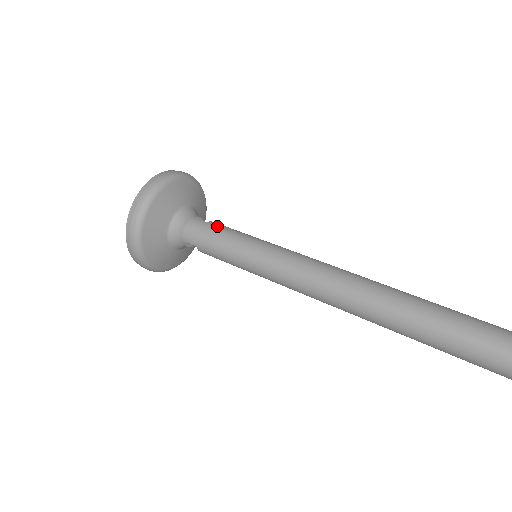
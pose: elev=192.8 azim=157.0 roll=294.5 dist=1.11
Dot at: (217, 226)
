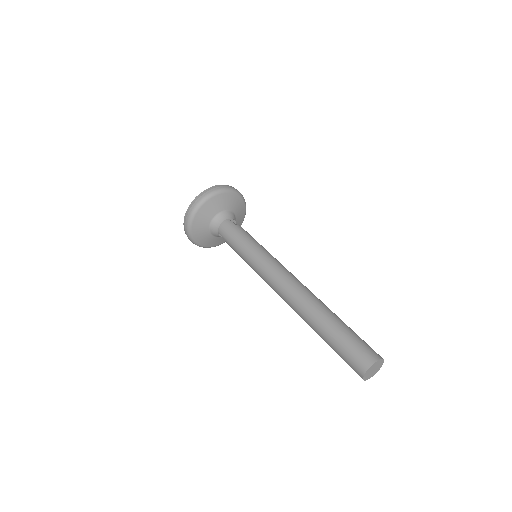
Dot at: (240, 229)
